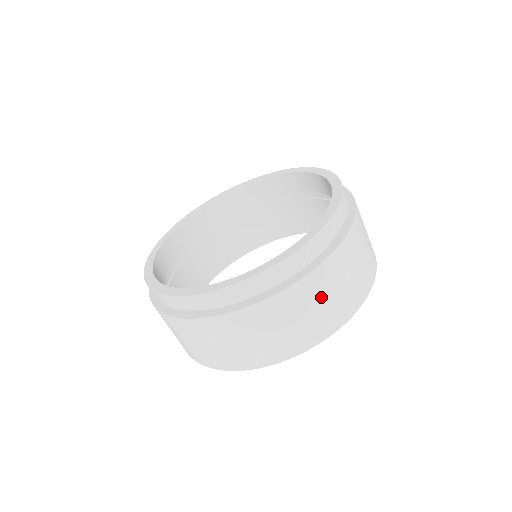
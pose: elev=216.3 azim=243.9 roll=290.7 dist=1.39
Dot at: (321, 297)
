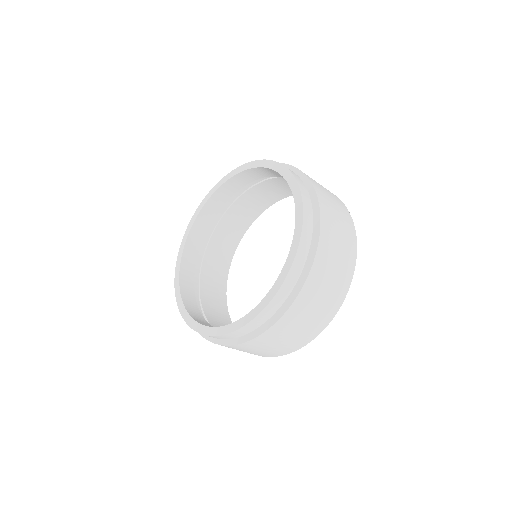
Dot at: (266, 346)
